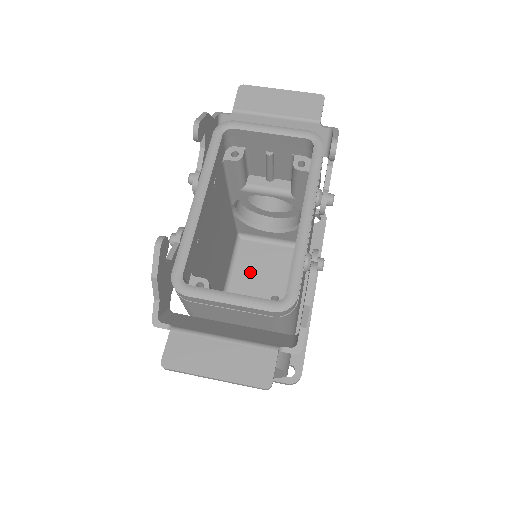
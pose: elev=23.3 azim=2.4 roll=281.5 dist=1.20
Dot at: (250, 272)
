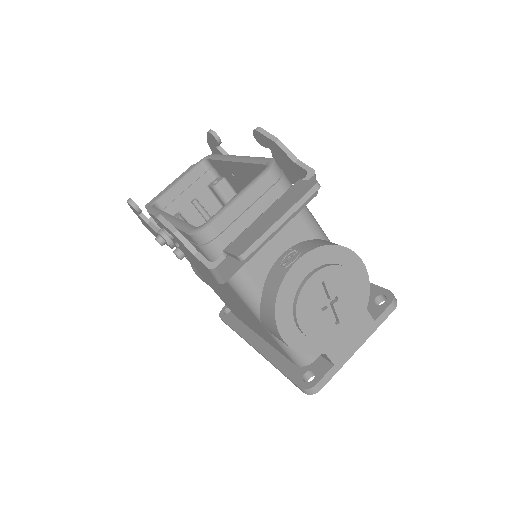
Dot at: occluded
